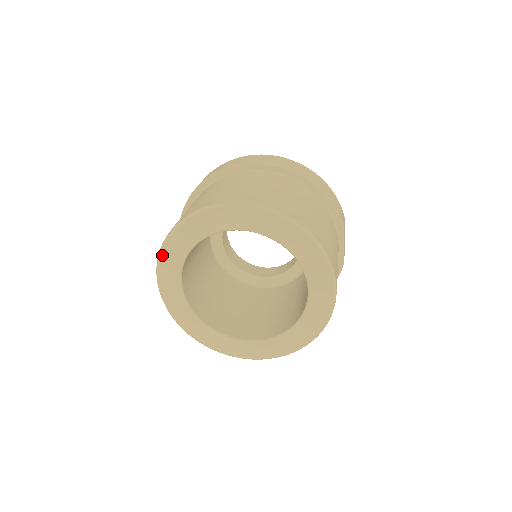
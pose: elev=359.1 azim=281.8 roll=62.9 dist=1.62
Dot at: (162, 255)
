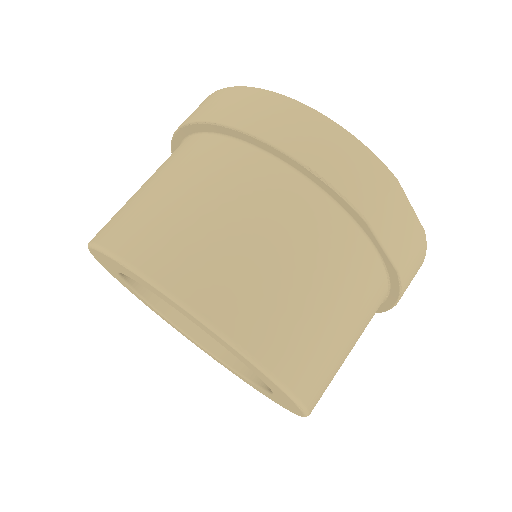
Dot at: occluded
